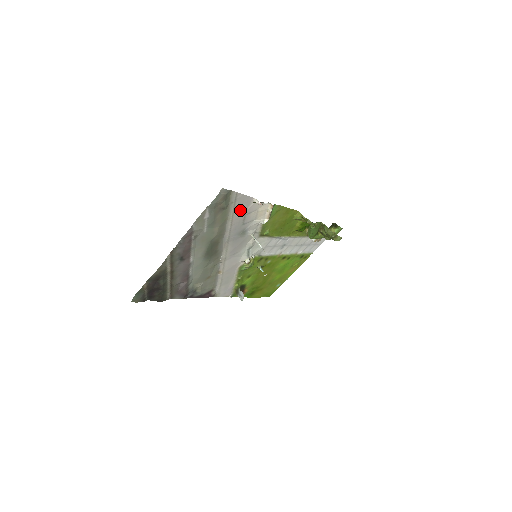
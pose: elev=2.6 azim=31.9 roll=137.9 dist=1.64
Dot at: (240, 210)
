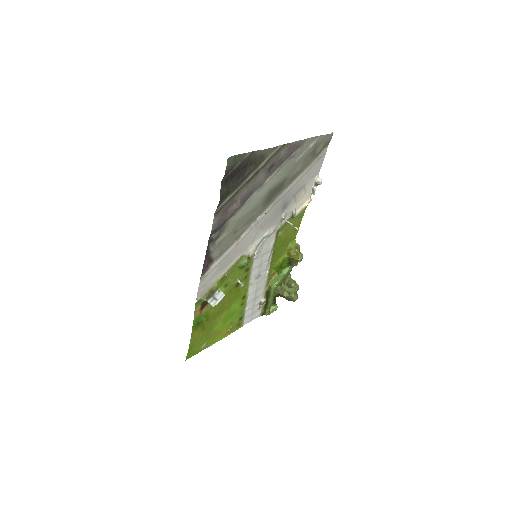
Dot at: (309, 175)
